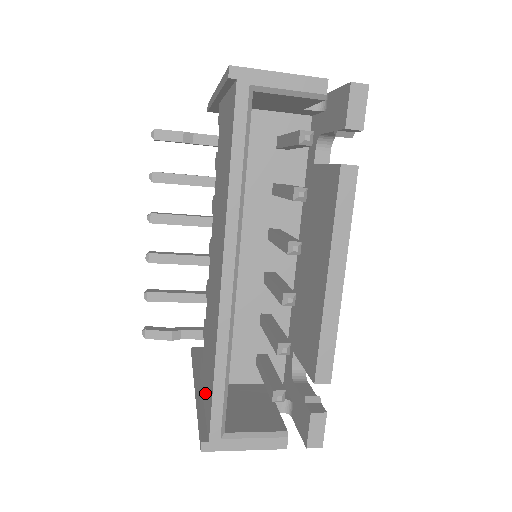
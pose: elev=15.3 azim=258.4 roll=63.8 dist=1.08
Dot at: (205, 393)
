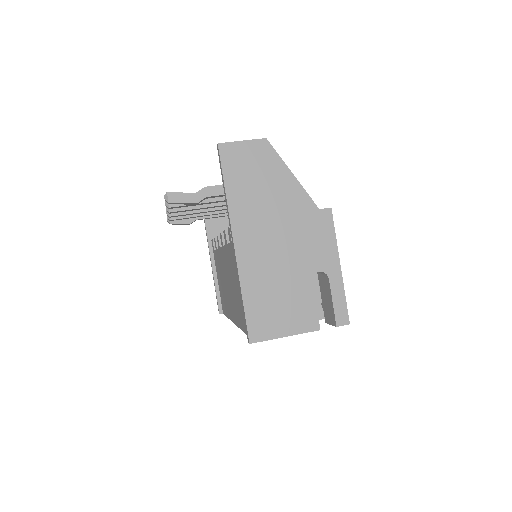
Dot at: (219, 282)
